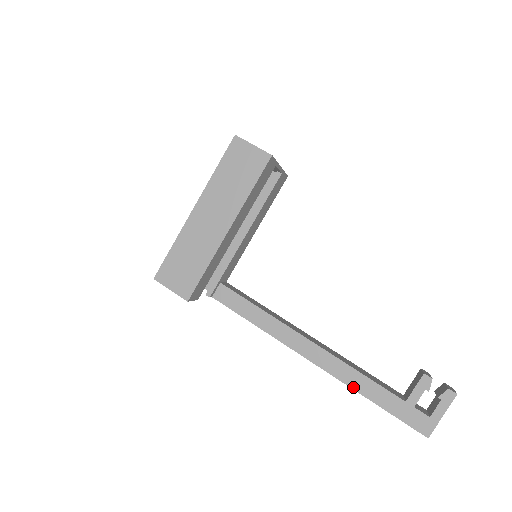
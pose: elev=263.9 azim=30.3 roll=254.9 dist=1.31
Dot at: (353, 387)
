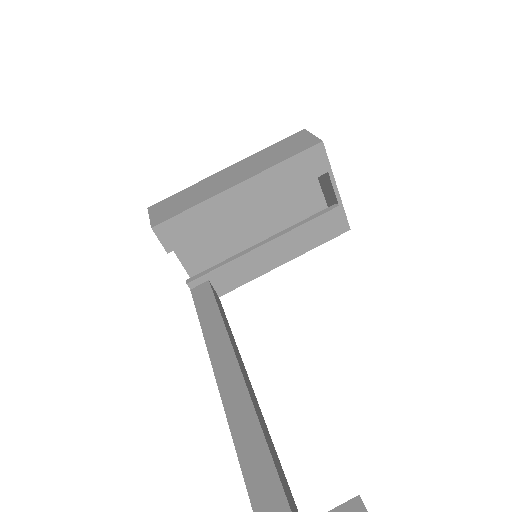
Dot at: (241, 456)
